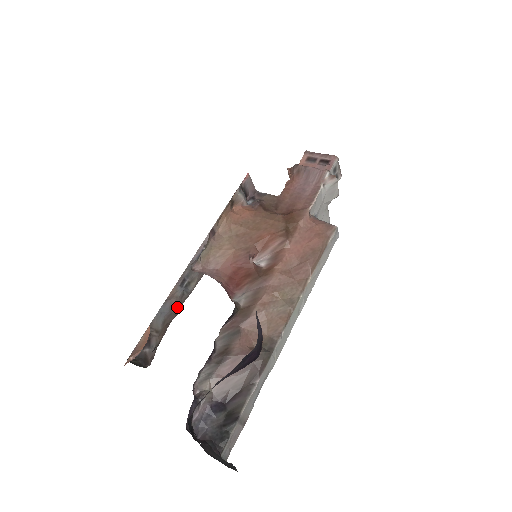
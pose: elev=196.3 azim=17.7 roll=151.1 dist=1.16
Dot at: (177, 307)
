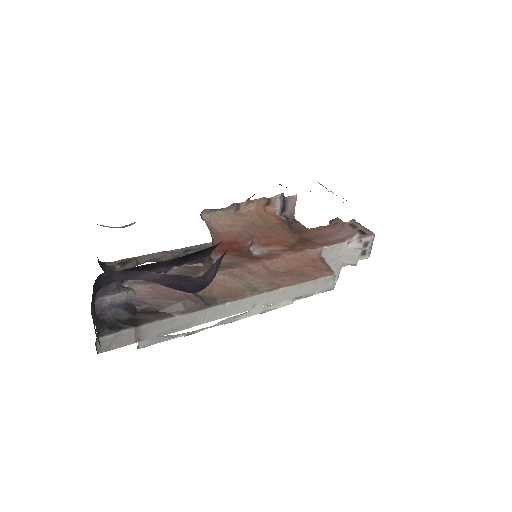
Dot at: occluded
